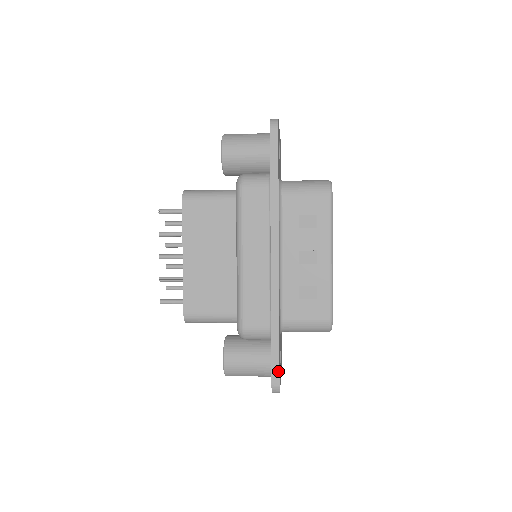
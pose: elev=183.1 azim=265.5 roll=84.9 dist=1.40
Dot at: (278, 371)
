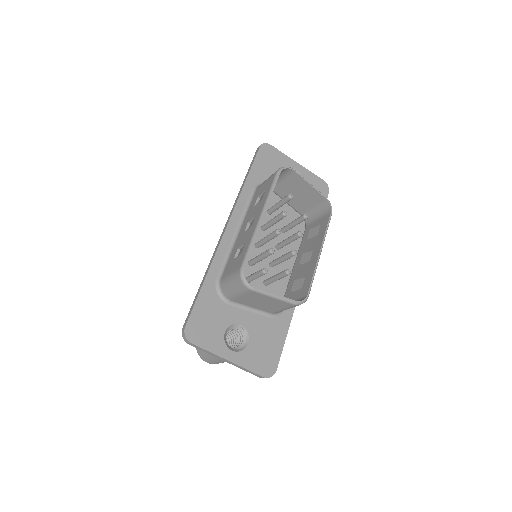
Dot at: (190, 315)
